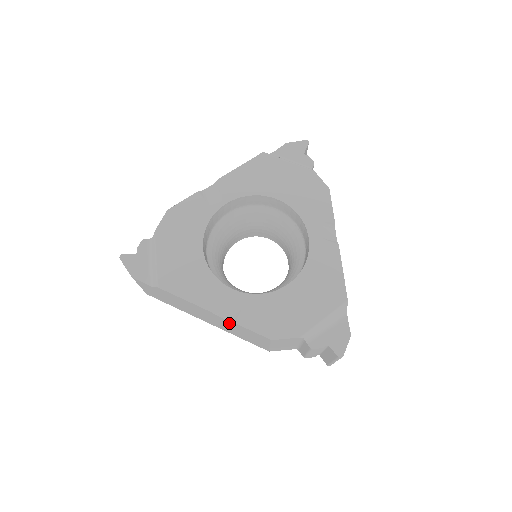
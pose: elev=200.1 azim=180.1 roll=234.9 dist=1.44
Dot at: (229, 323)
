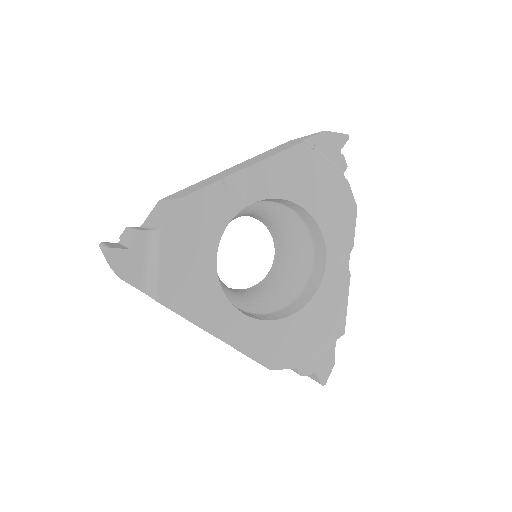
Dot at: occluded
